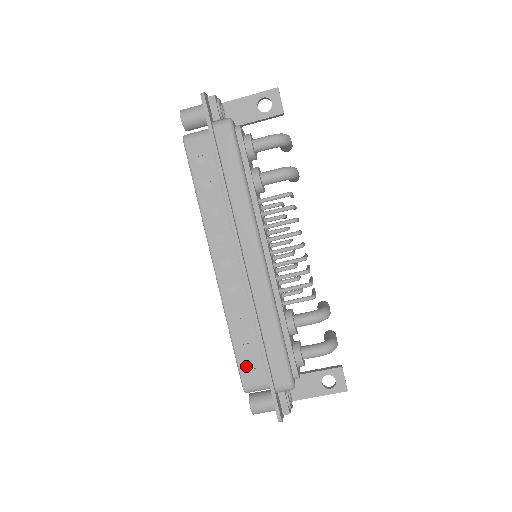
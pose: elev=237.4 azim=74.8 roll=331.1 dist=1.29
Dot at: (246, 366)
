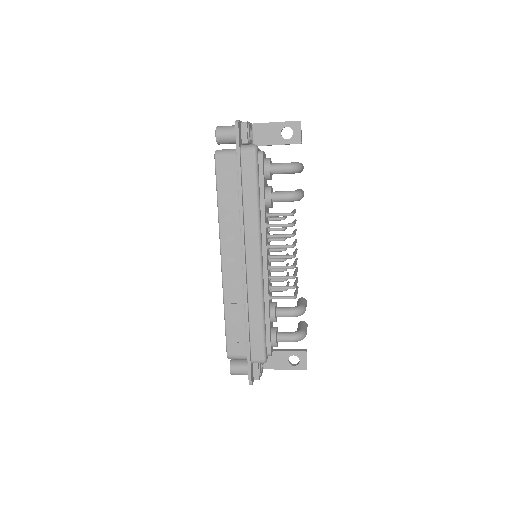
Dot at: (232, 339)
